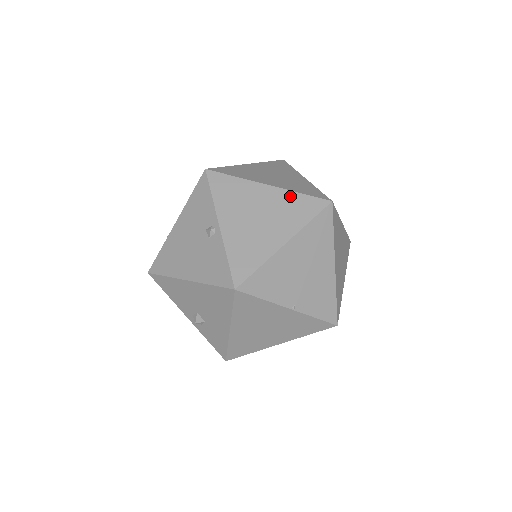
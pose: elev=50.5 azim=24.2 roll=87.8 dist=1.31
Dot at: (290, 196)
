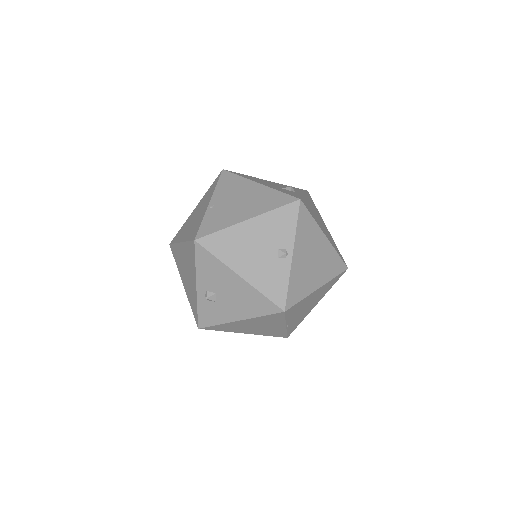
Dot at: (333, 252)
